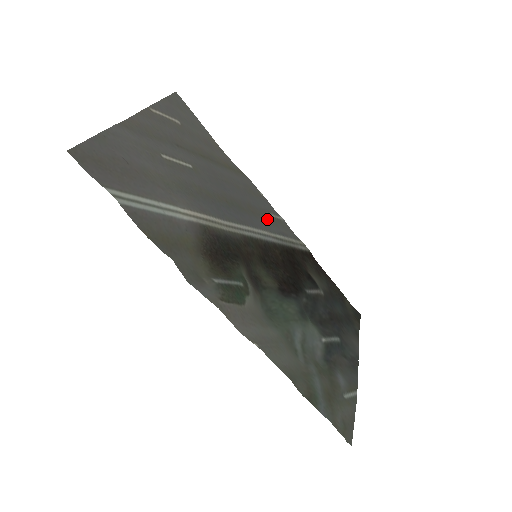
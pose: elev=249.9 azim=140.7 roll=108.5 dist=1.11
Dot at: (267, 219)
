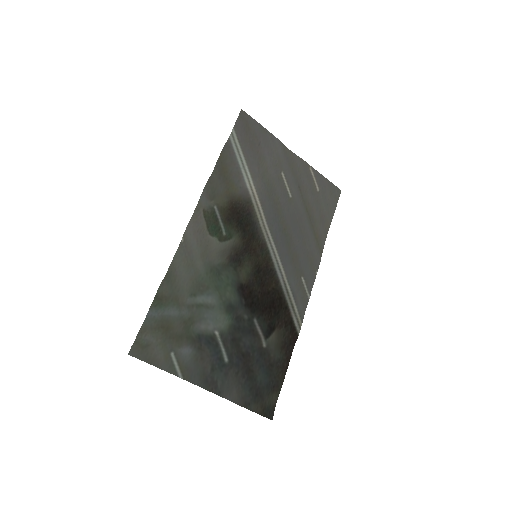
Dot at: (297, 277)
